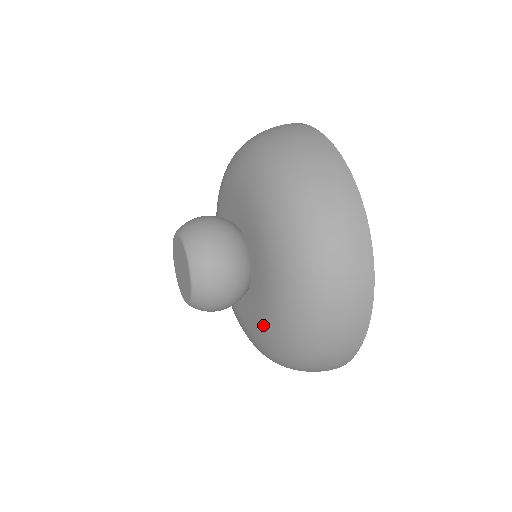
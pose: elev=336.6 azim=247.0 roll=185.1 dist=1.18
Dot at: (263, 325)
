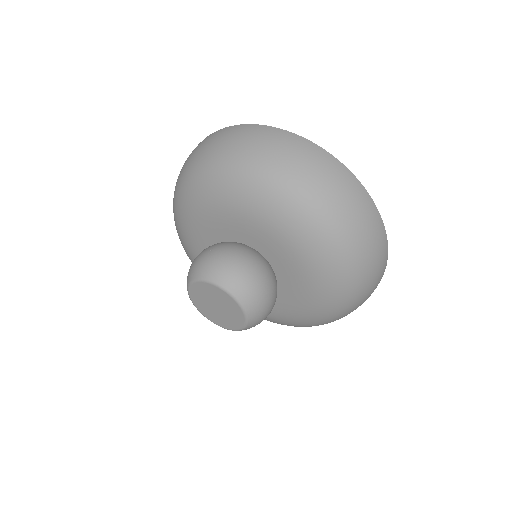
Dot at: (308, 303)
